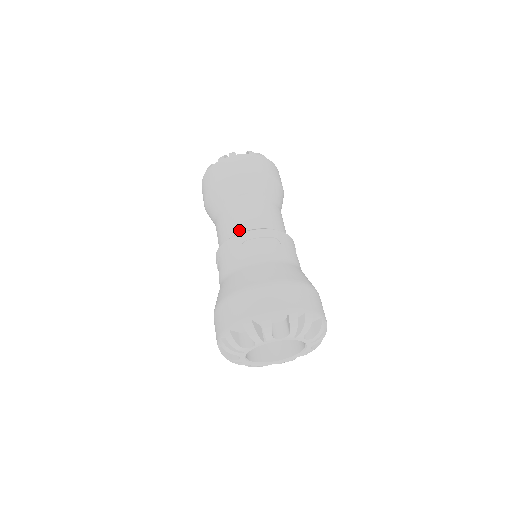
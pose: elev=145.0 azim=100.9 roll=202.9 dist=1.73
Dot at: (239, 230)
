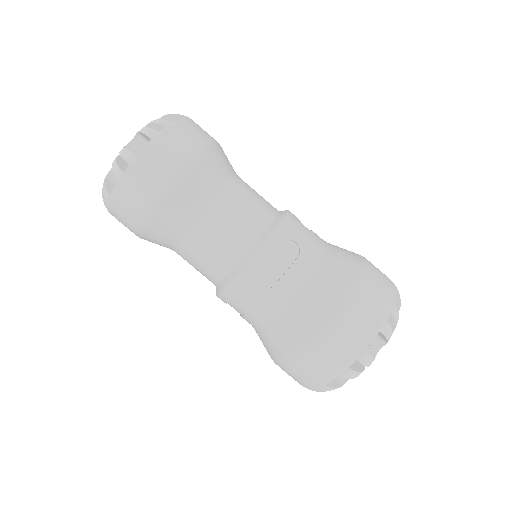
Dot at: (233, 261)
